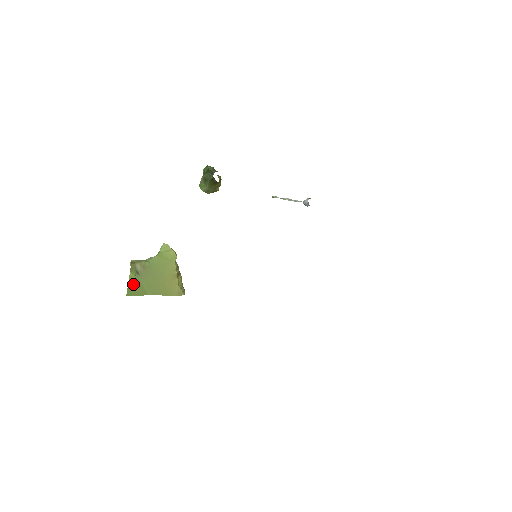
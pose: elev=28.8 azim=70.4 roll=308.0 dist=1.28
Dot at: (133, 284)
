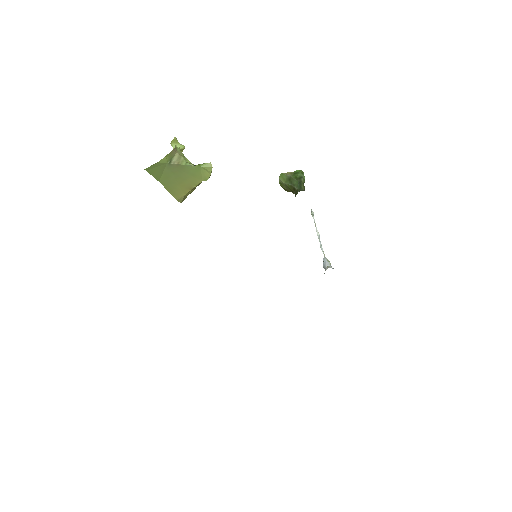
Dot at: (158, 166)
